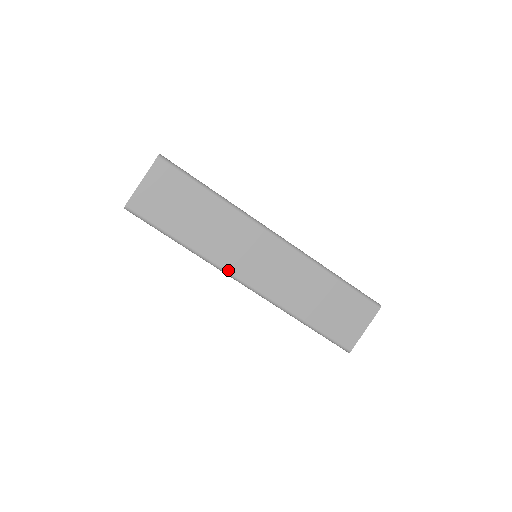
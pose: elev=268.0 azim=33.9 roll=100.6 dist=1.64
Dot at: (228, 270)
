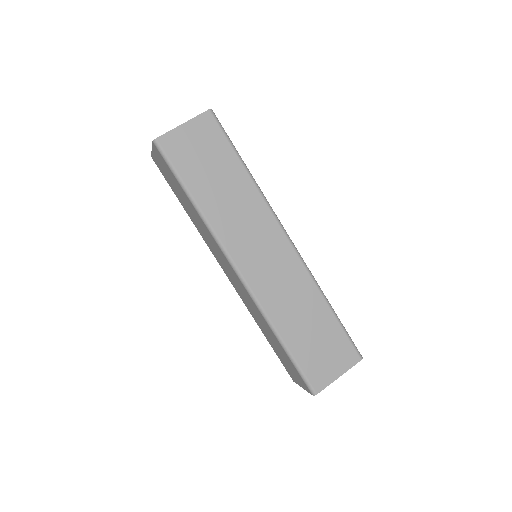
Dot at: (228, 250)
